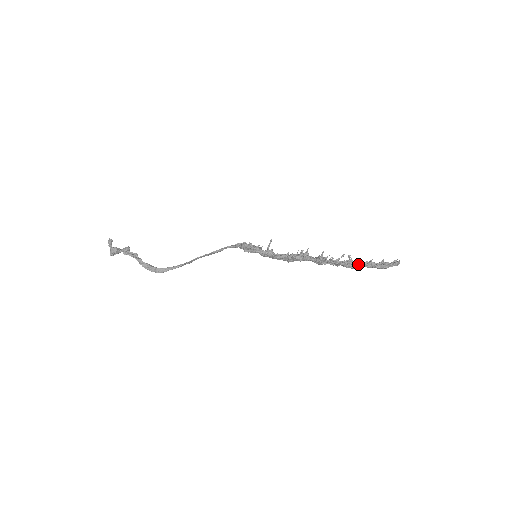
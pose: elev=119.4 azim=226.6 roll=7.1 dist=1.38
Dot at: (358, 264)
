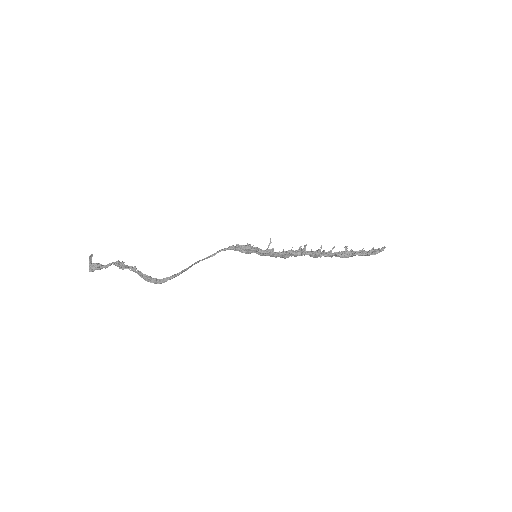
Dot at: (353, 253)
